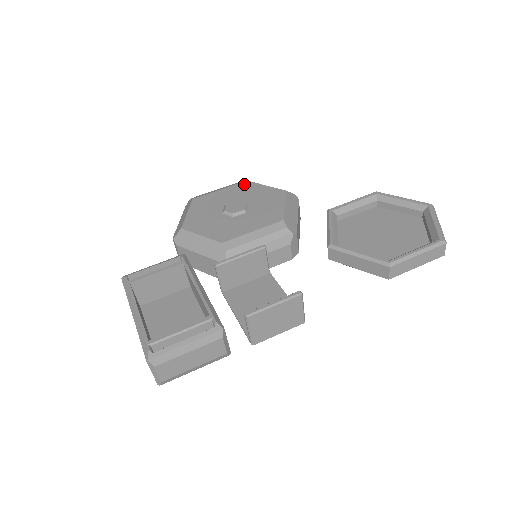
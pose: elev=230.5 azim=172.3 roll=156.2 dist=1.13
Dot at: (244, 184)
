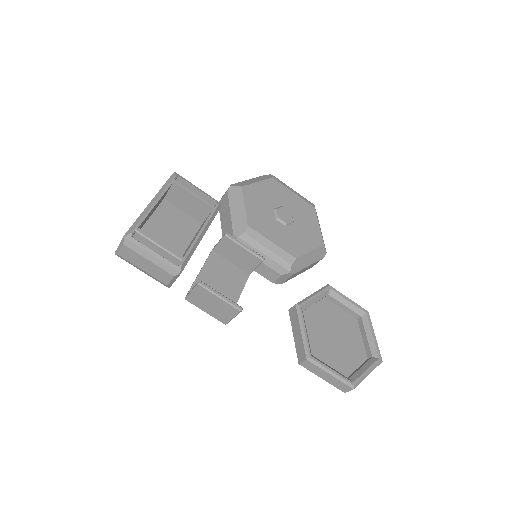
Dot at: (310, 208)
